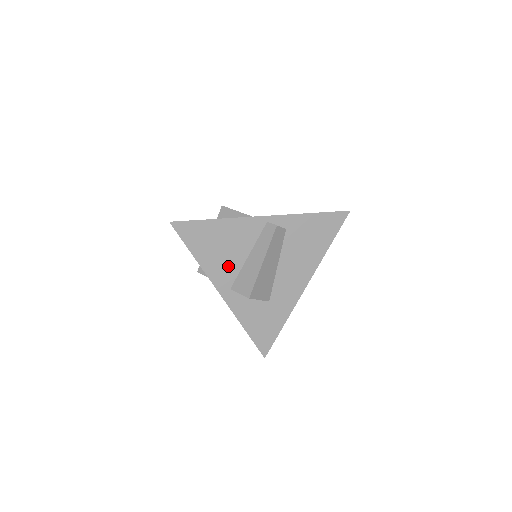
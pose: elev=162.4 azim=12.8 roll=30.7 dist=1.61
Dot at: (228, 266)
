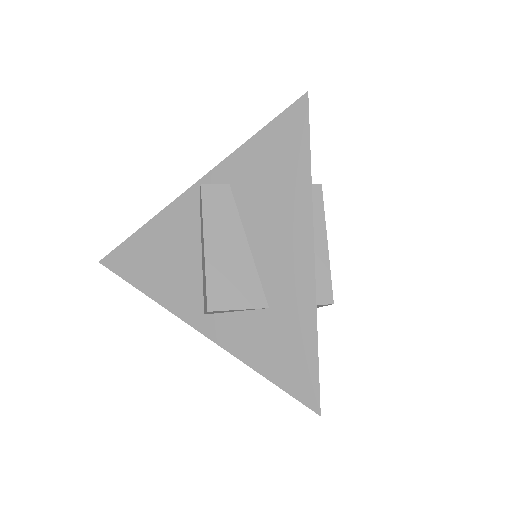
Dot at: (185, 282)
